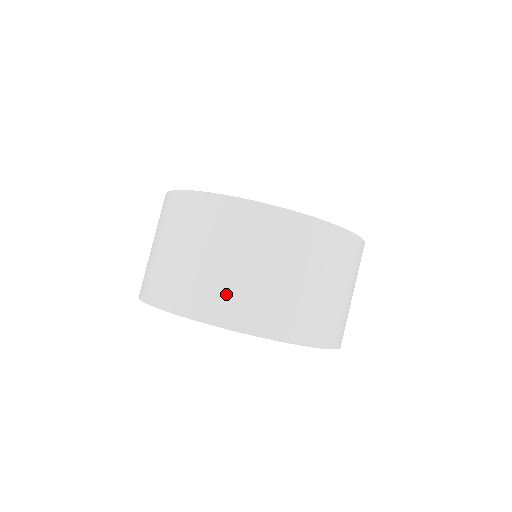
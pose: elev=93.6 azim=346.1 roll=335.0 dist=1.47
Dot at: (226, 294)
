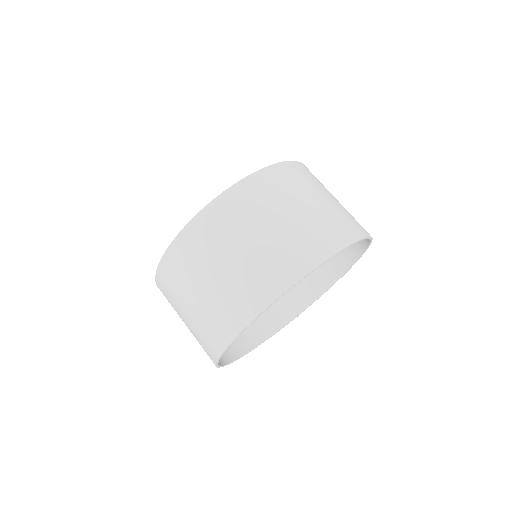
Dot at: (325, 226)
